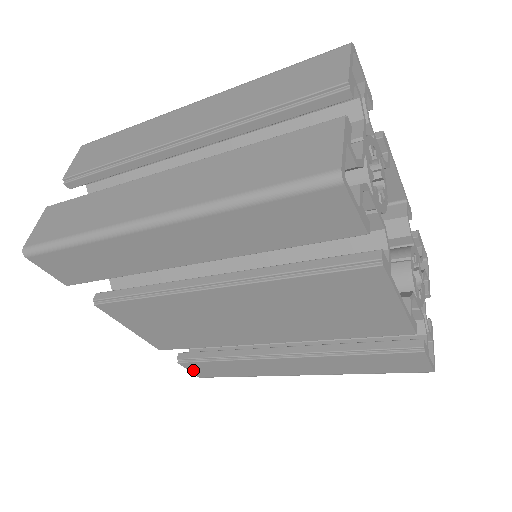
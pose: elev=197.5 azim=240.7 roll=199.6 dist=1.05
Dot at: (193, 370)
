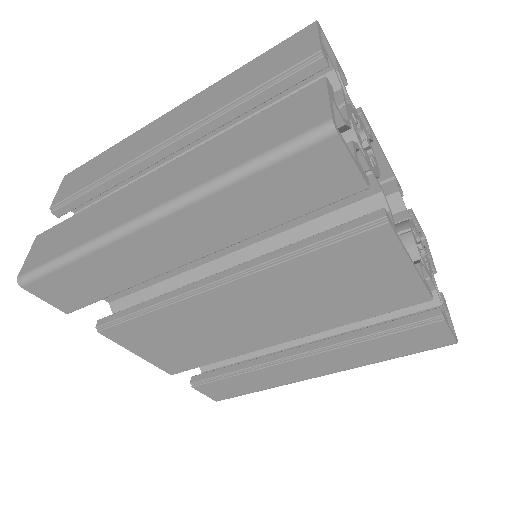
Dot at: (209, 393)
